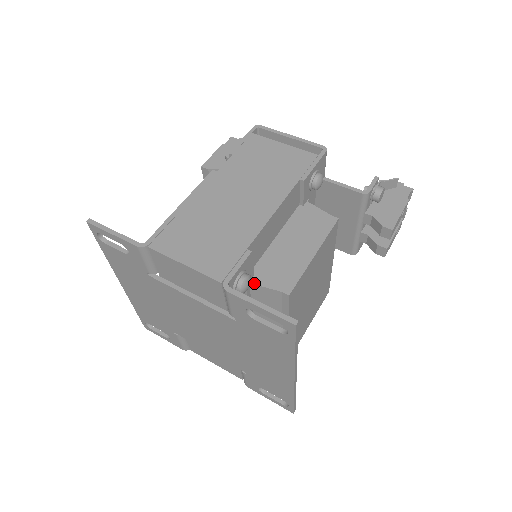
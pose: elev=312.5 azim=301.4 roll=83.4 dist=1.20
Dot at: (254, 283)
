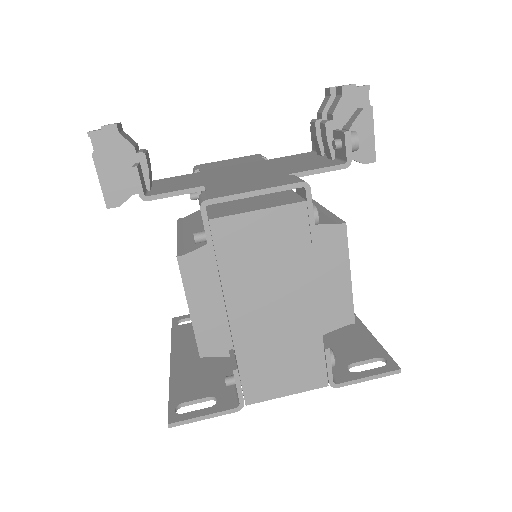
Dot at: occluded
